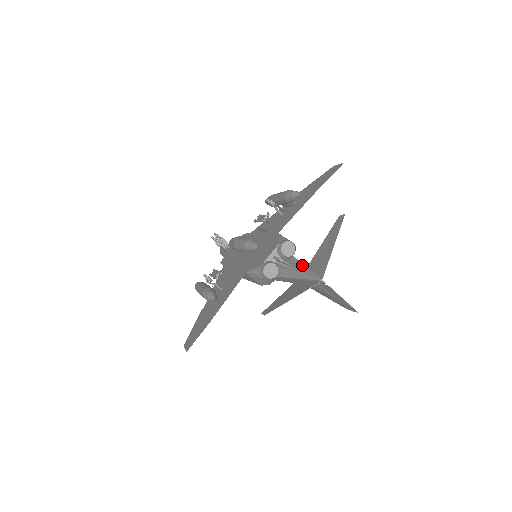
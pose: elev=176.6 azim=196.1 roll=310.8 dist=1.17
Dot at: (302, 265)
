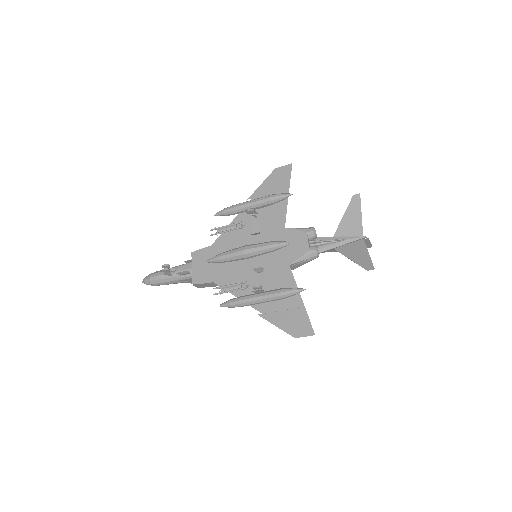
Dot at: (333, 237)
